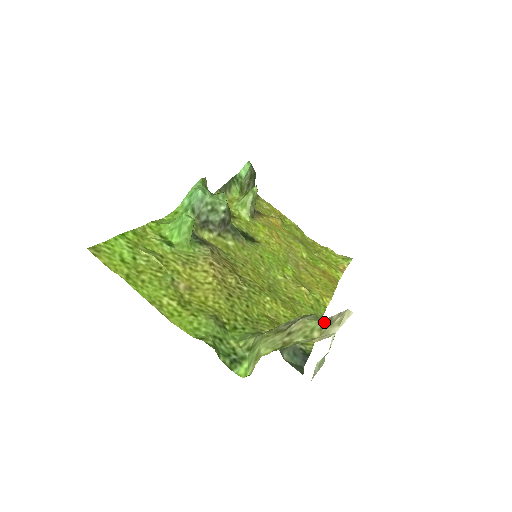
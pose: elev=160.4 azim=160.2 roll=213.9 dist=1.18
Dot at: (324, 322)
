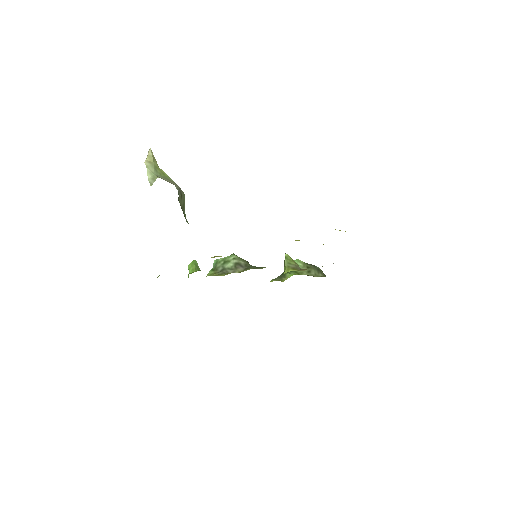
Dot at: occluded
